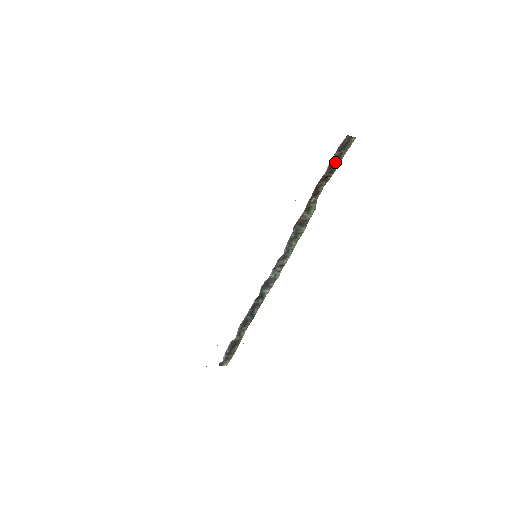
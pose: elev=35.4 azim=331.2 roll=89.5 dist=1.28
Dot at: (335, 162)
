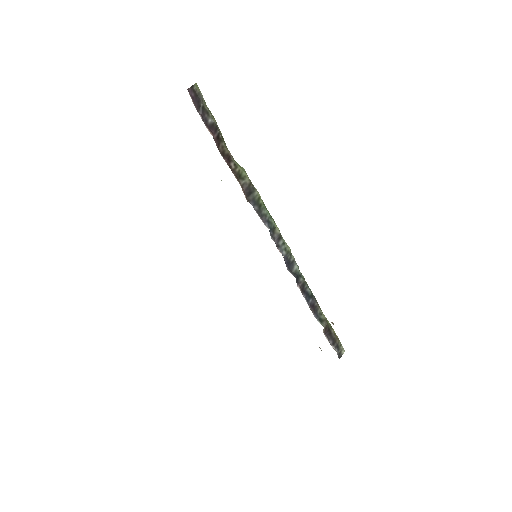
Dot at: (208, 119)
